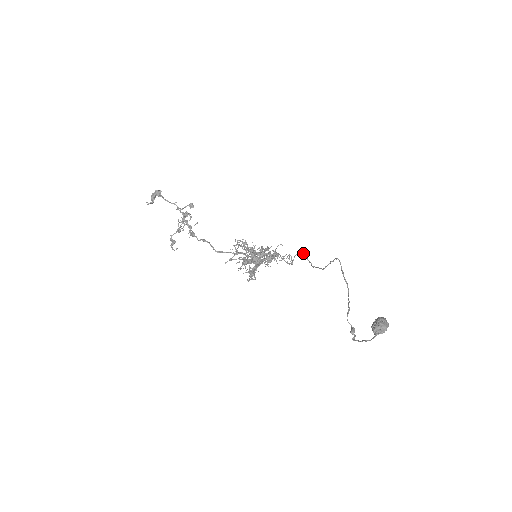
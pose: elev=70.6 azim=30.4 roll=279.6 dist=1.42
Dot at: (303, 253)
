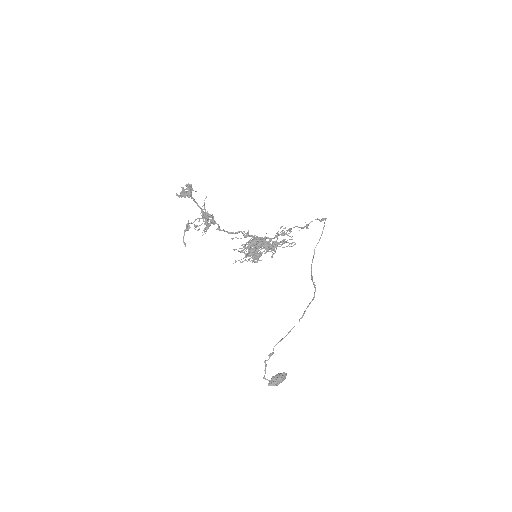
Dot at: (325, 220)
